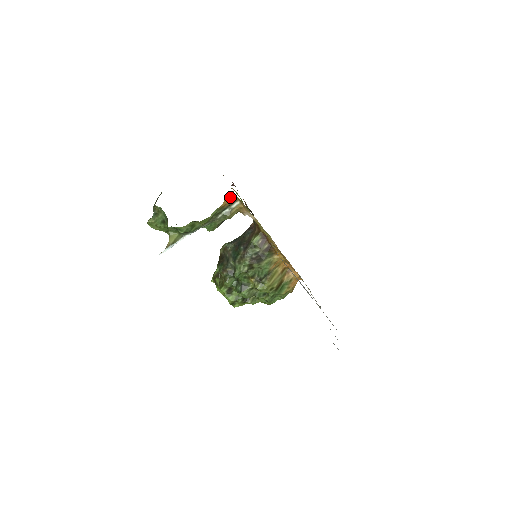
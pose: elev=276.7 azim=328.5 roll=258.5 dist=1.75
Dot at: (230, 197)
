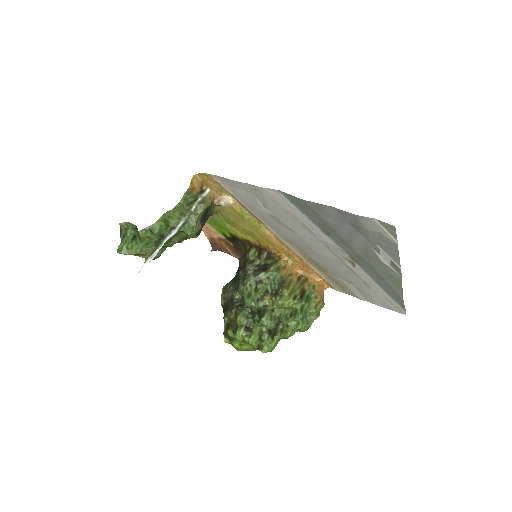
Dot at: (196, 181)
